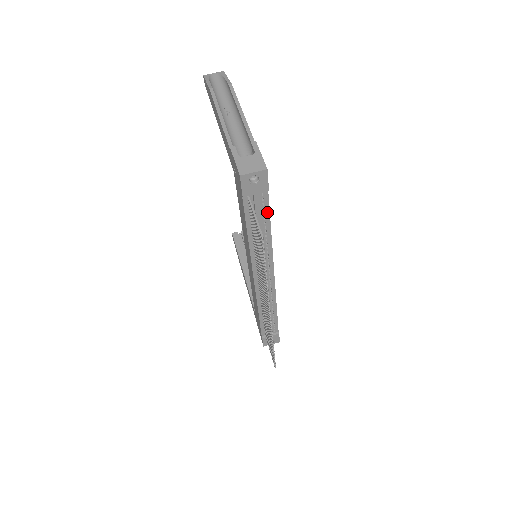
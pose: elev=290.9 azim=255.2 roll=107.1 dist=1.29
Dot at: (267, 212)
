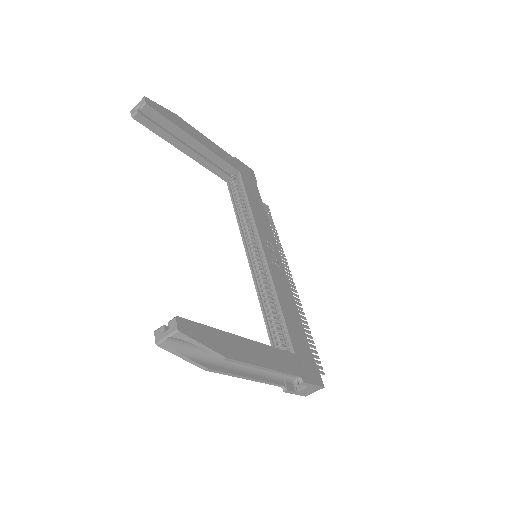
Dot at: (305, 338)
